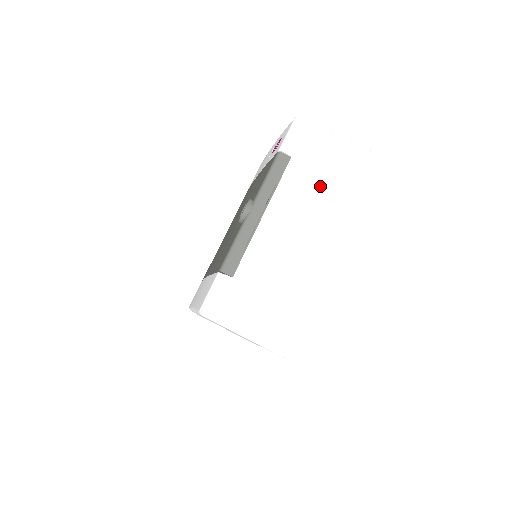
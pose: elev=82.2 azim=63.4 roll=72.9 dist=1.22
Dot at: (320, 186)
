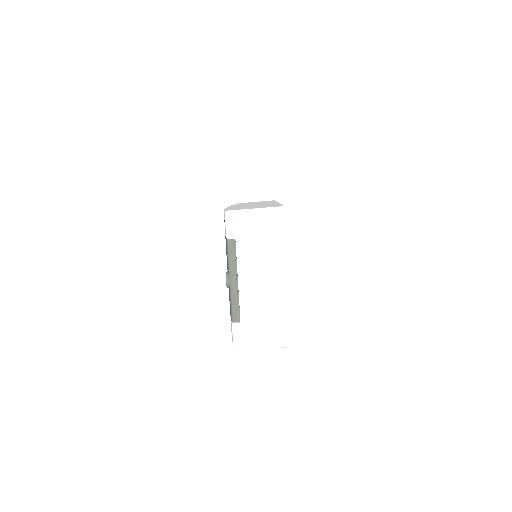
Dot at: (260, 247)
